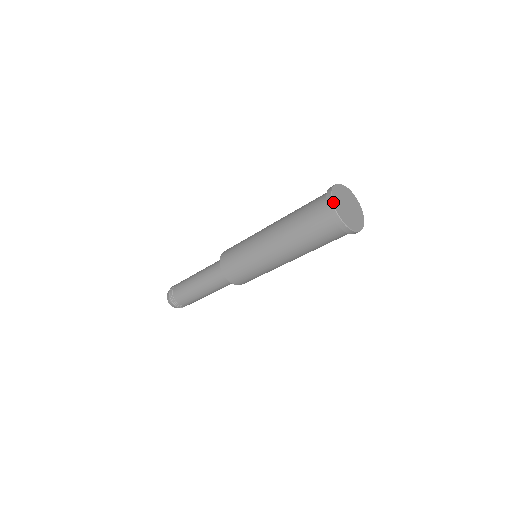
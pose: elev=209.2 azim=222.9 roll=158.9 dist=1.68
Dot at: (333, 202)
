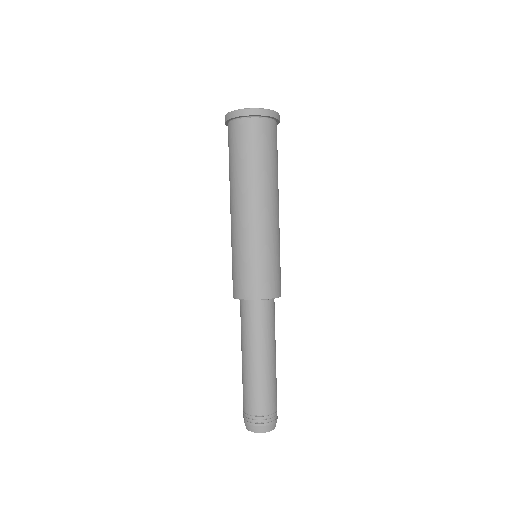
Dot at: occluded
